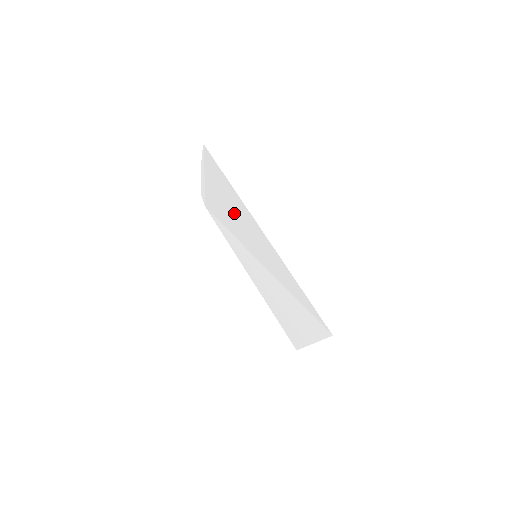
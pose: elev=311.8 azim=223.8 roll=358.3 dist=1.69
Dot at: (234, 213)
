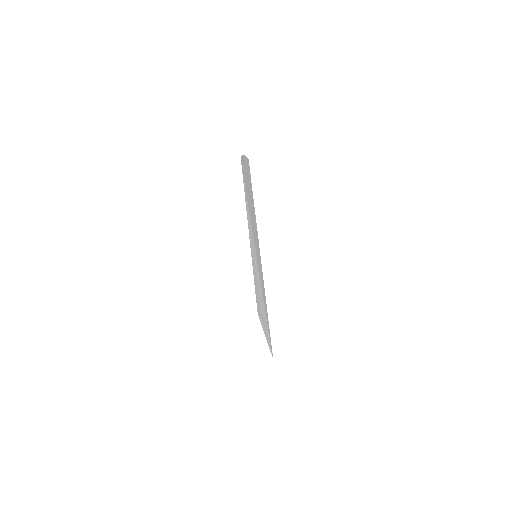
Dot at: (253, 219)
